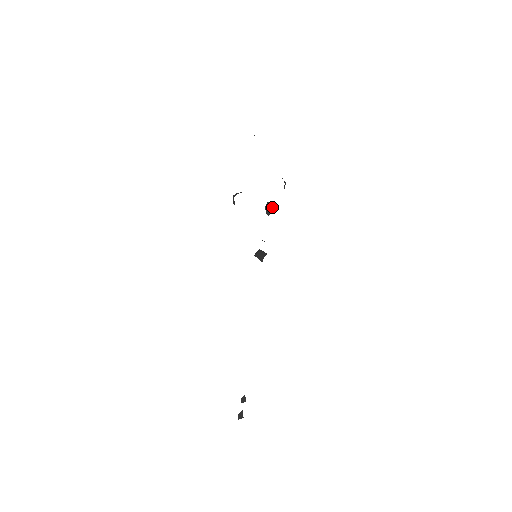
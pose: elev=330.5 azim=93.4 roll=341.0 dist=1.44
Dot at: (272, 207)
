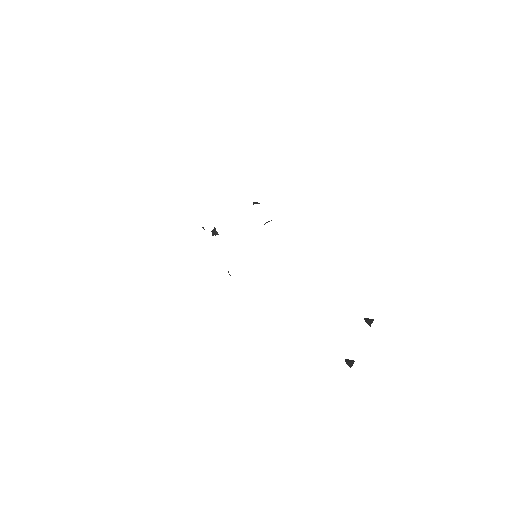
Dot at: occluded
